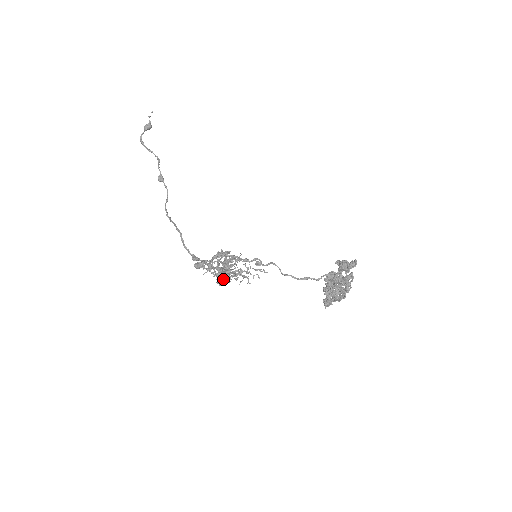
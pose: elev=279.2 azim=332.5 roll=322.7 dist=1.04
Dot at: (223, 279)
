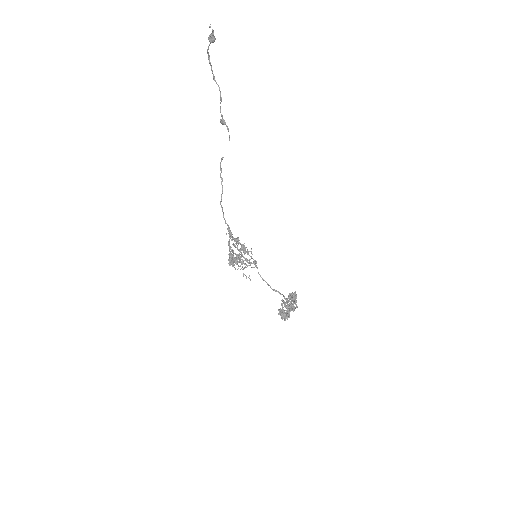
Dot at: occluded
